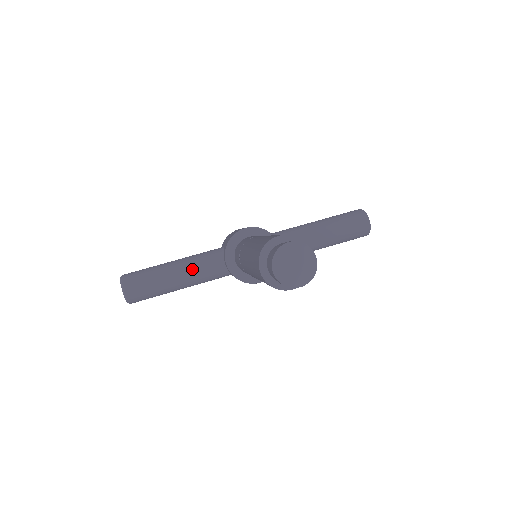
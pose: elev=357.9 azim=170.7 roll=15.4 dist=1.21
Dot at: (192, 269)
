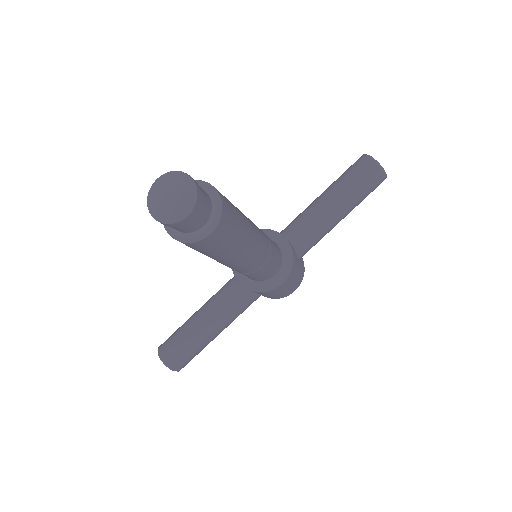
Dot at: (214, 306)
